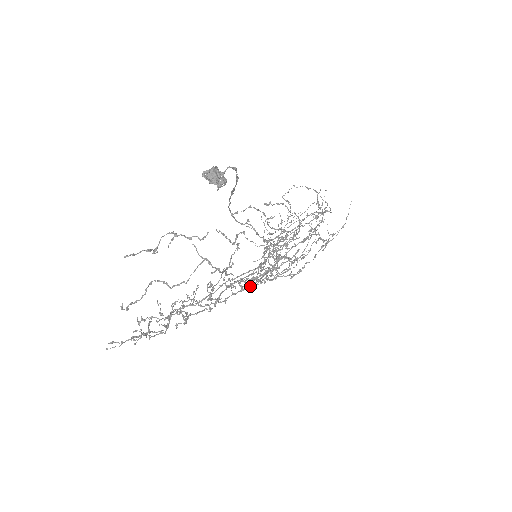
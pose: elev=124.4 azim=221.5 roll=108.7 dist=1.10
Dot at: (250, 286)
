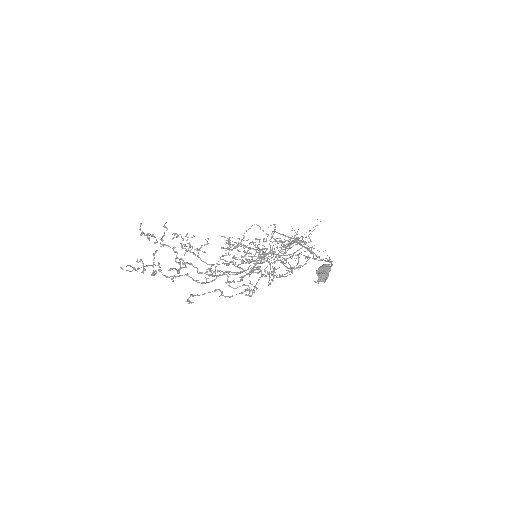
Dot at: occluded
